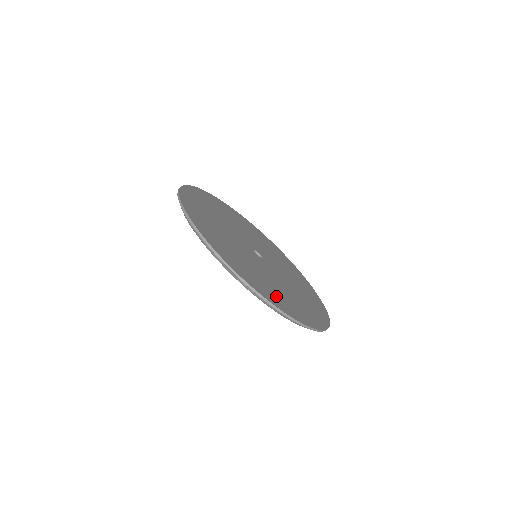
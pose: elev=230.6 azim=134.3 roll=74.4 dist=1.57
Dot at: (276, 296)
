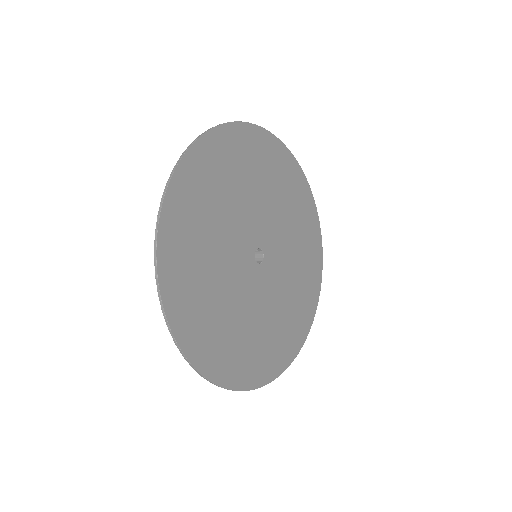
Dot at: (262, 357)
